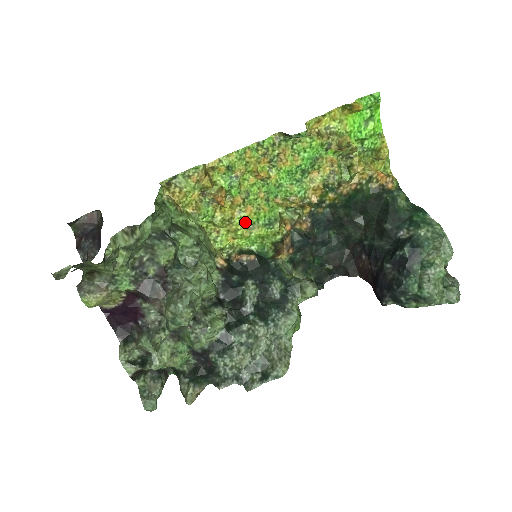
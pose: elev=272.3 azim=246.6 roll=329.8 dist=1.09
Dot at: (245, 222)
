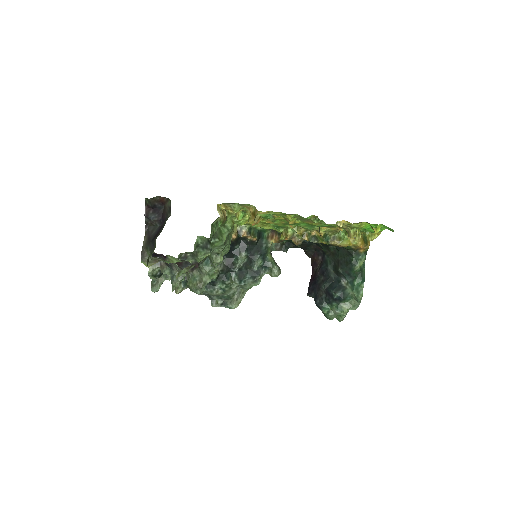
Dot at: (263, 223)
